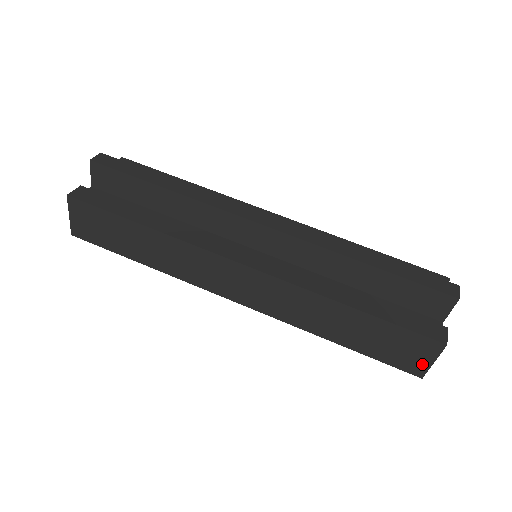
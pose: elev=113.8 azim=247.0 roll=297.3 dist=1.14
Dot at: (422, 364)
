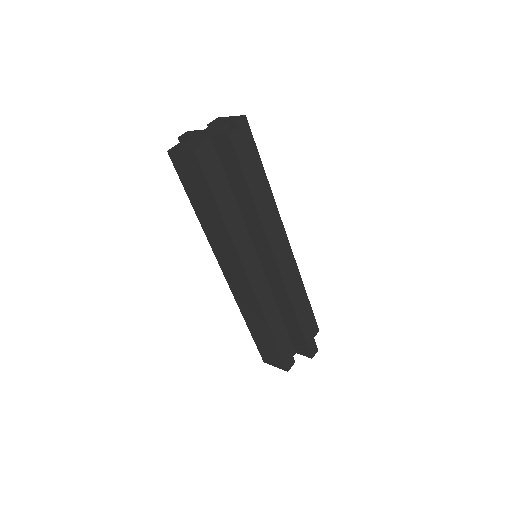
Dot at: (271, 362)
